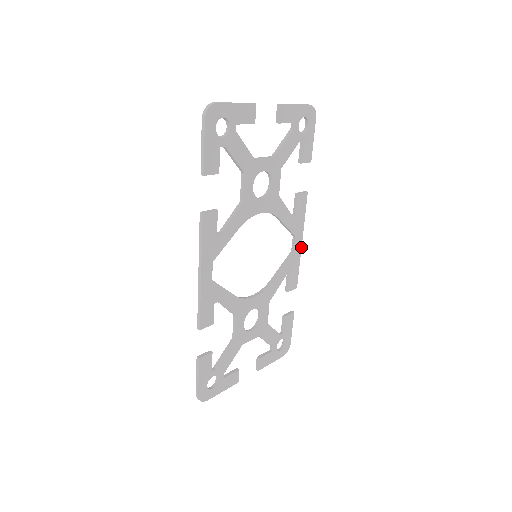
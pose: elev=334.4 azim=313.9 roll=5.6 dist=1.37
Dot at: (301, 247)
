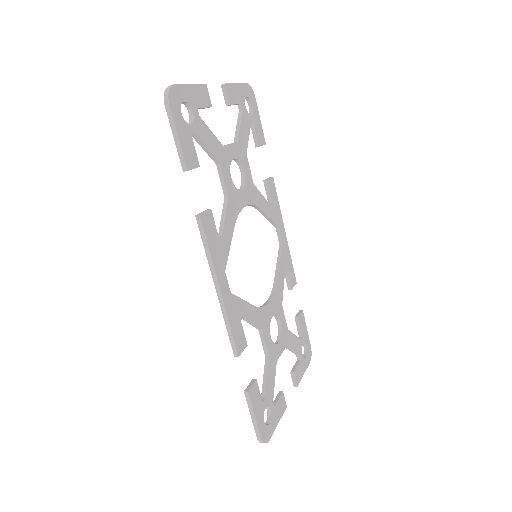
Dot at: (286, 237)
